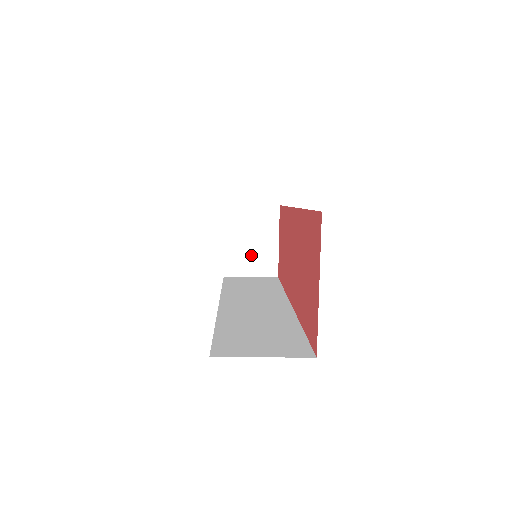
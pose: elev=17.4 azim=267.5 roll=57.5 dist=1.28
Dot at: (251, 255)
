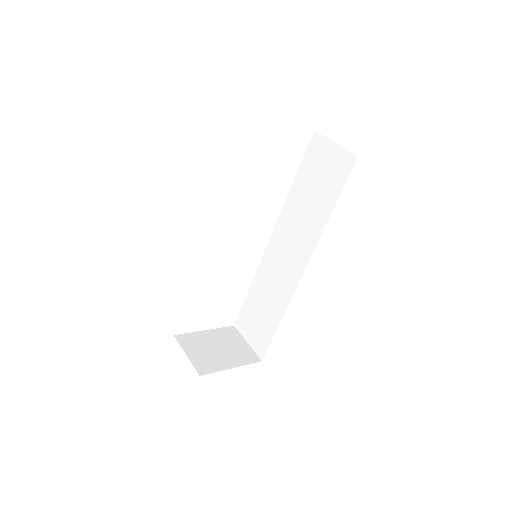
Dot at: occluded
